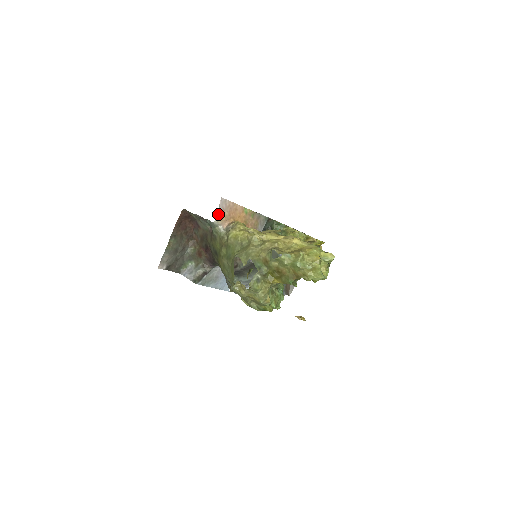
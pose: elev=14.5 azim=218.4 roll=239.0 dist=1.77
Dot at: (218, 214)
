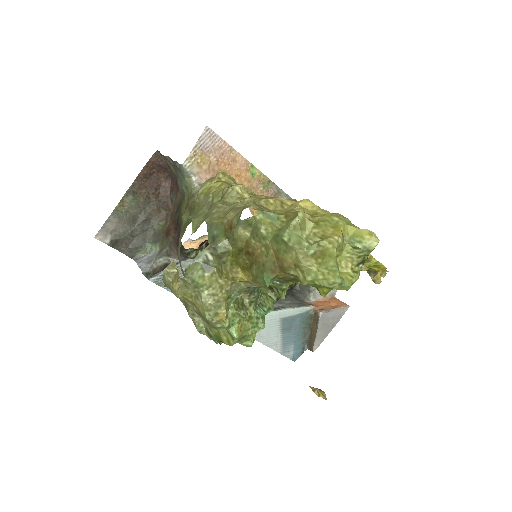
Dot at: (194, 153)
